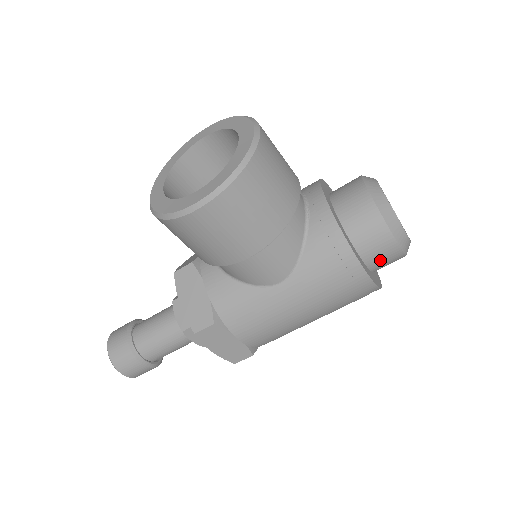
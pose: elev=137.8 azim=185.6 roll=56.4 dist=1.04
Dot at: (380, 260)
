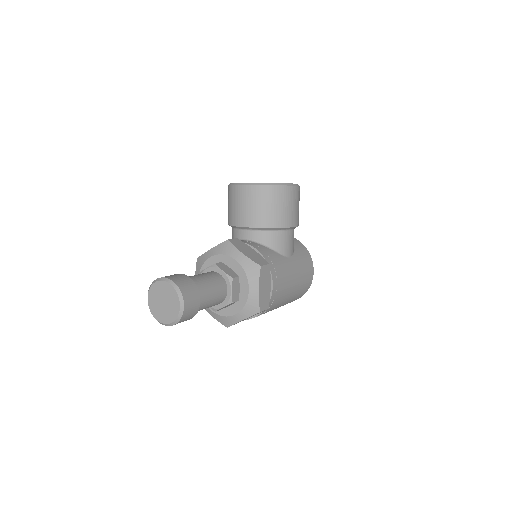
Dot at: occluded
